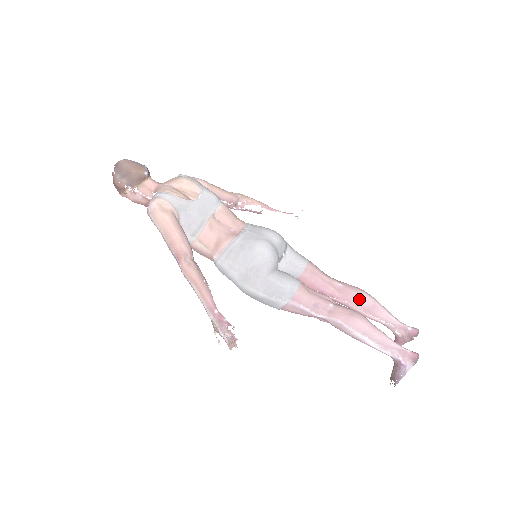
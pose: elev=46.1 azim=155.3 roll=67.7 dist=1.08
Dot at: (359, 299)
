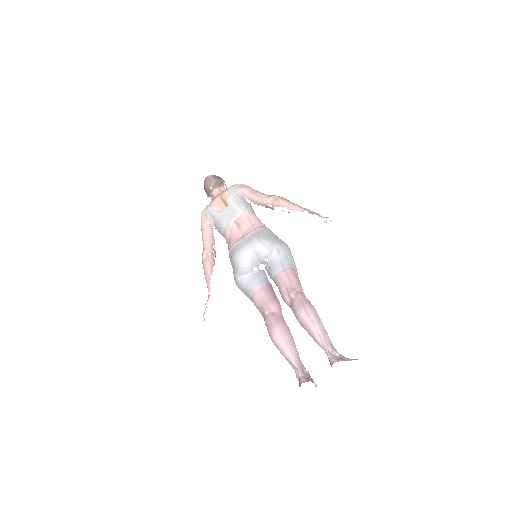
Dot at: (296, 314)
